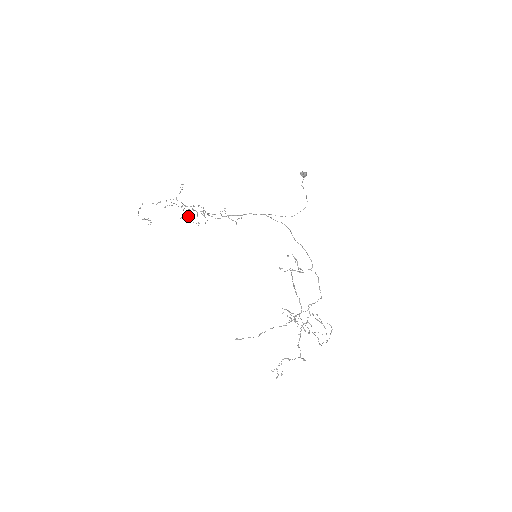
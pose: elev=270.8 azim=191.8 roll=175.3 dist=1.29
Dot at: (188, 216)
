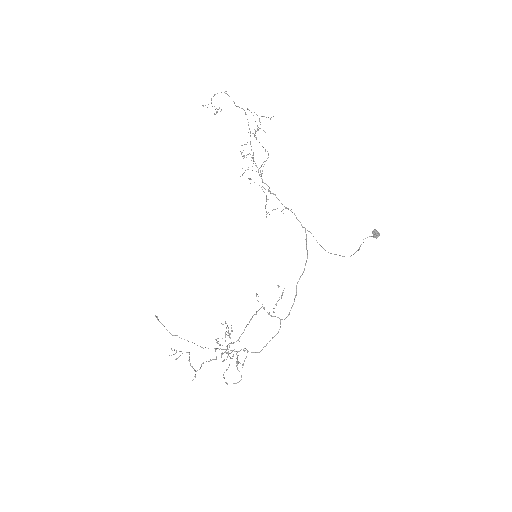
Dot at: (244, 155)
